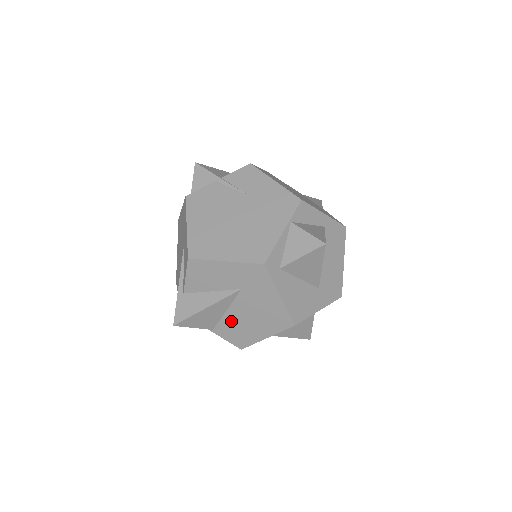
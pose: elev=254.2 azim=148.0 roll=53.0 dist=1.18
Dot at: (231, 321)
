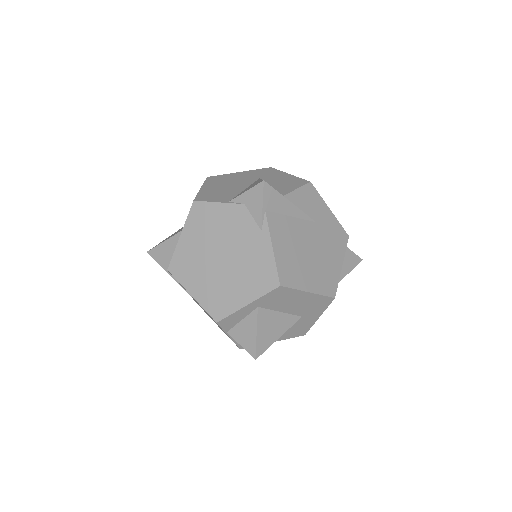
Dot at: occluded
